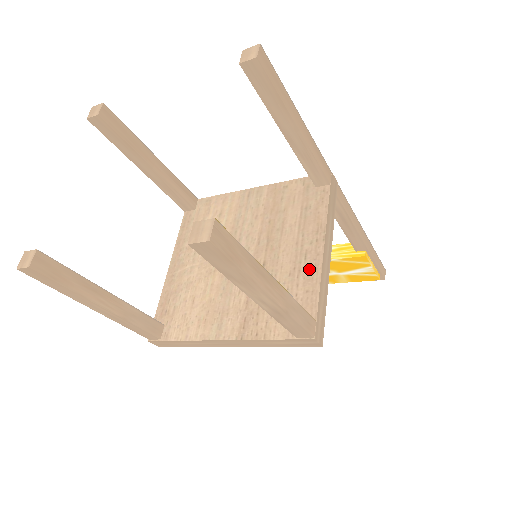
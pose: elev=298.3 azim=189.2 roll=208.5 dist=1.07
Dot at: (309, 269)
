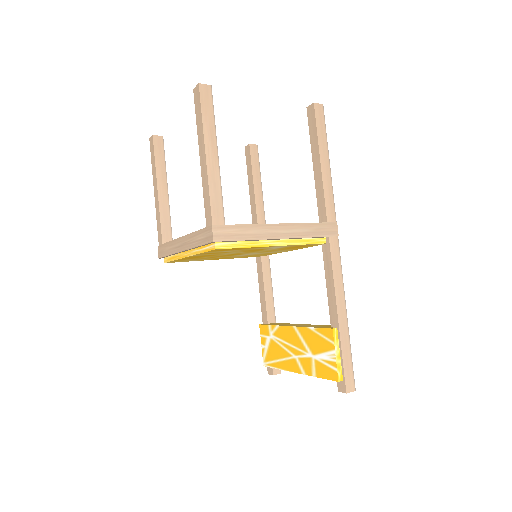
Dot at: occluded
